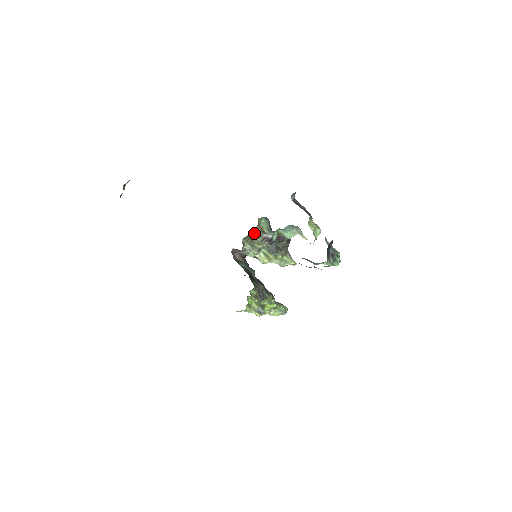
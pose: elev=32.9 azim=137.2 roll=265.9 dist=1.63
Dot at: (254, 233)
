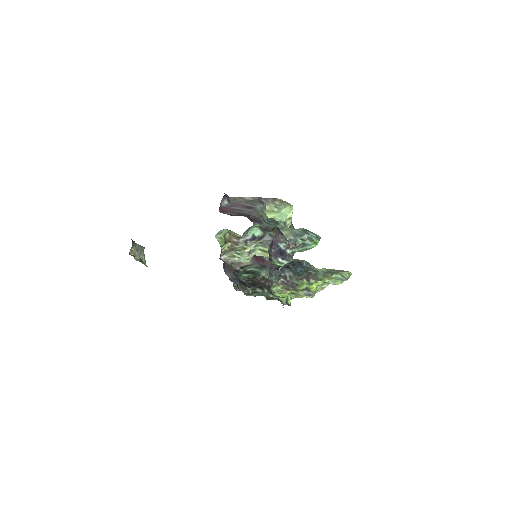
Dot at: (230, 244)
